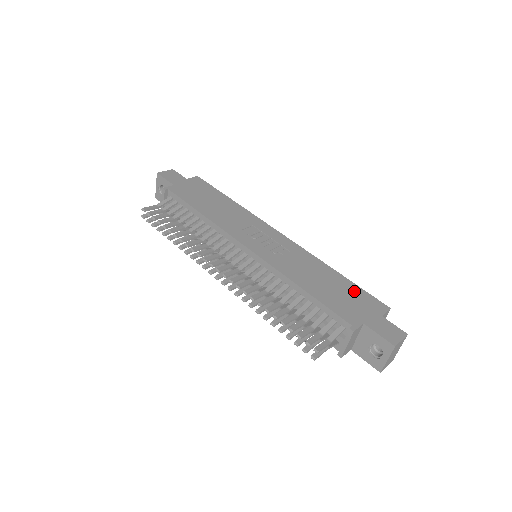
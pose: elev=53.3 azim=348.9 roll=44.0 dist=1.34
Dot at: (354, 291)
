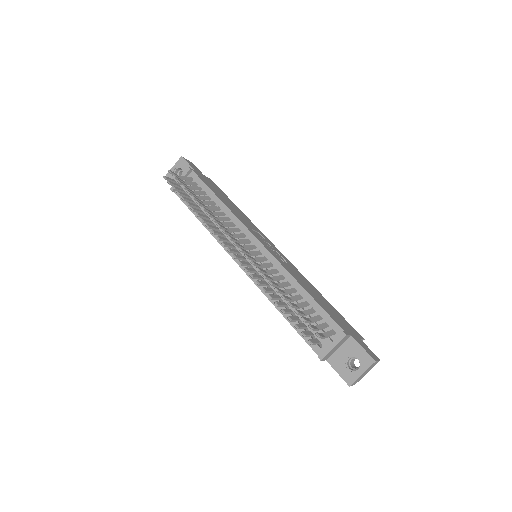
Dot at: (338, 314)
